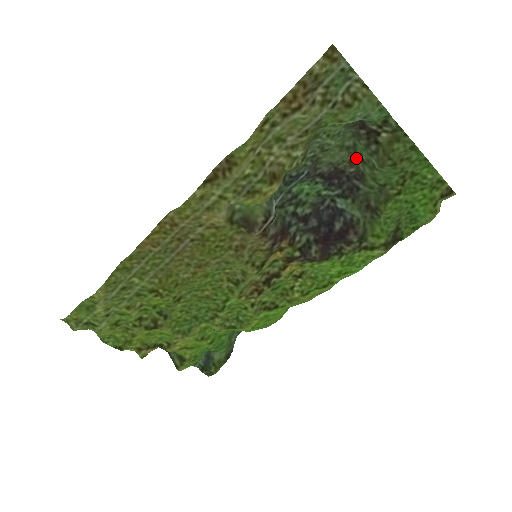
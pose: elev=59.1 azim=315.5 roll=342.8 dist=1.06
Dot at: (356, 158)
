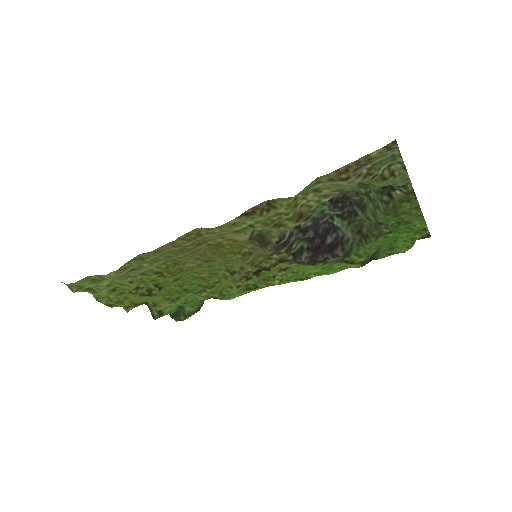
Dot at: (364, 192)
